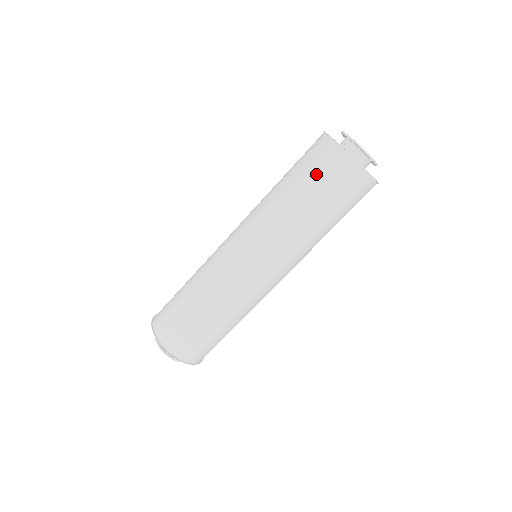
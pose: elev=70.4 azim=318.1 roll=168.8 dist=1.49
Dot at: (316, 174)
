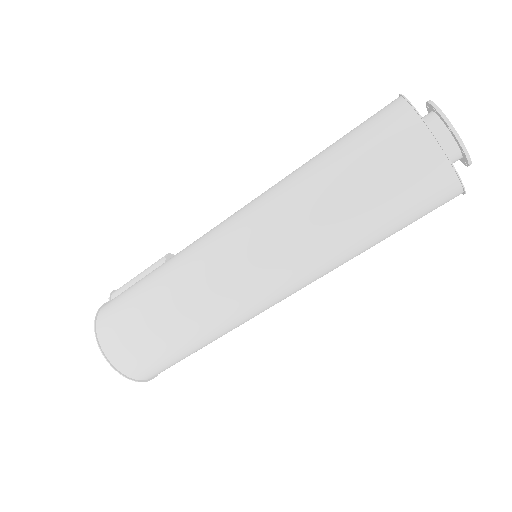
Dot at: (394, 191)
